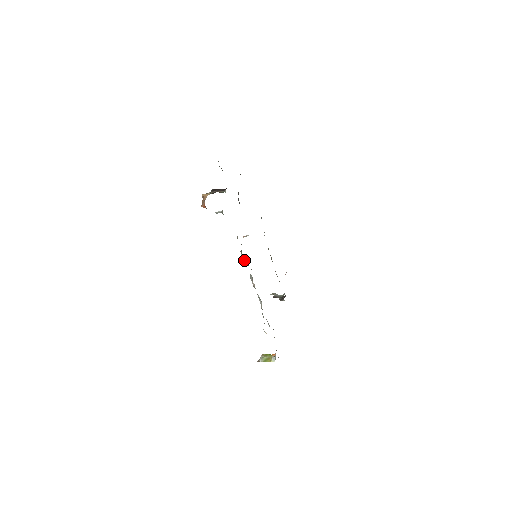
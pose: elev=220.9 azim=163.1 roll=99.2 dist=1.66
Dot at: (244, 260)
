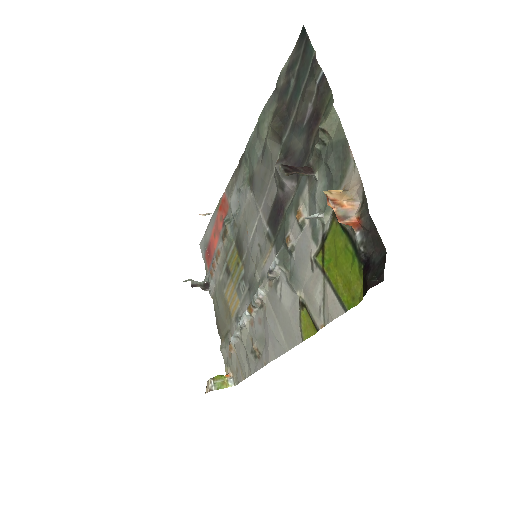
Dot at: (275, 275)
